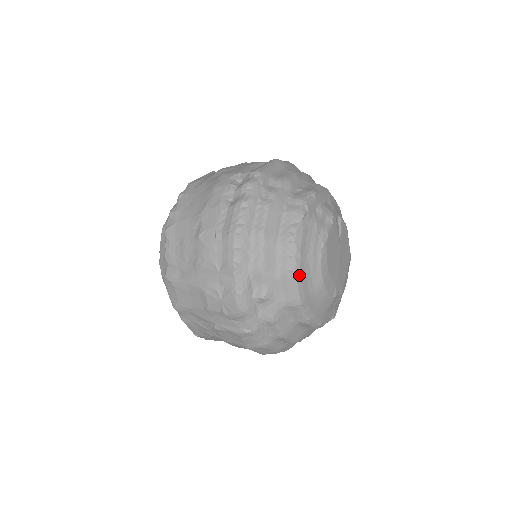
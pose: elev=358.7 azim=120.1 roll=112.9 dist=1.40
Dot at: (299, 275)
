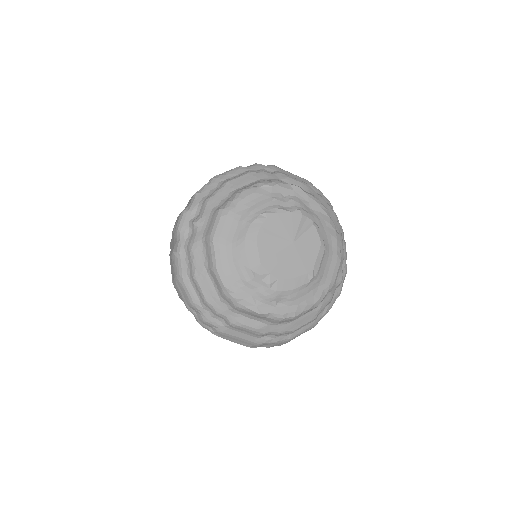
Dot at: (225, 216)
